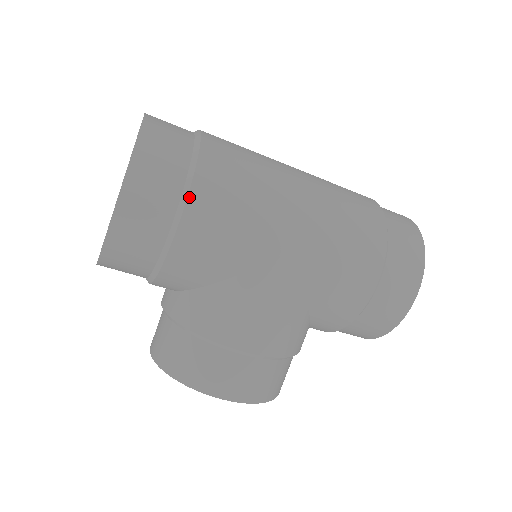
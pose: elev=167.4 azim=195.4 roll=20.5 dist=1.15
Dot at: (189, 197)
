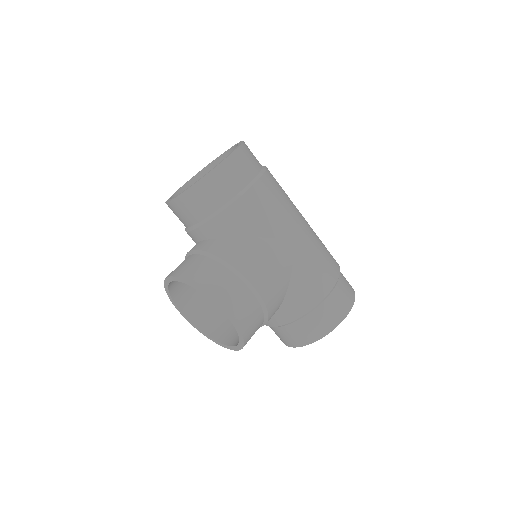
Dot at: (260, 179)
